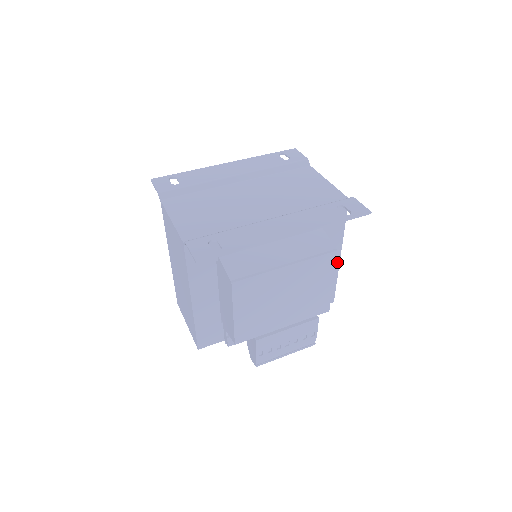
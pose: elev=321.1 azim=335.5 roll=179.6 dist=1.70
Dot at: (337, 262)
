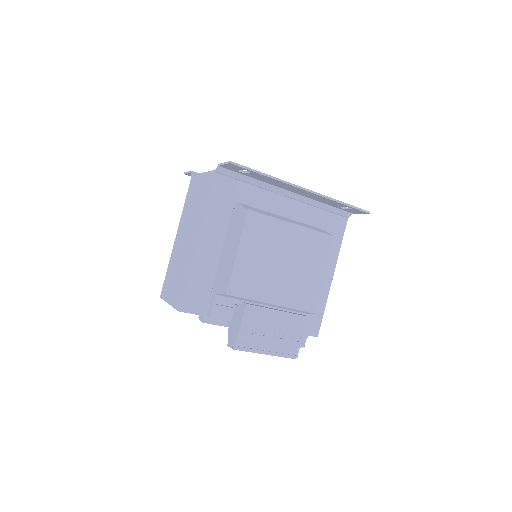
Dot at: (329, 283)
